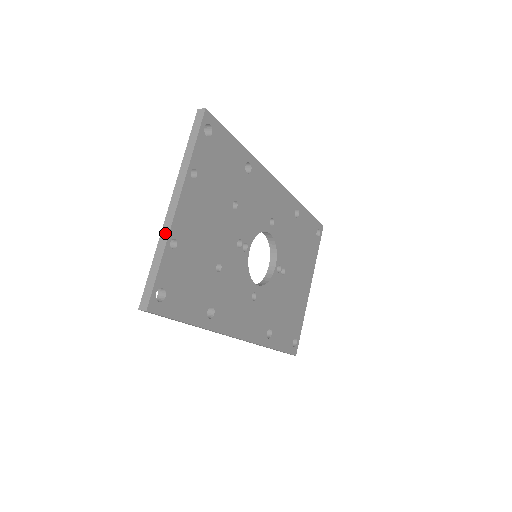
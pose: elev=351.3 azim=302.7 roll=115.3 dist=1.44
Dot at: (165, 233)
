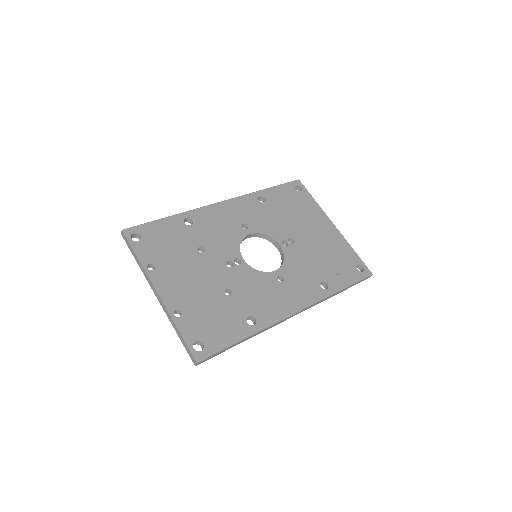
Dot at: (167, 313)
